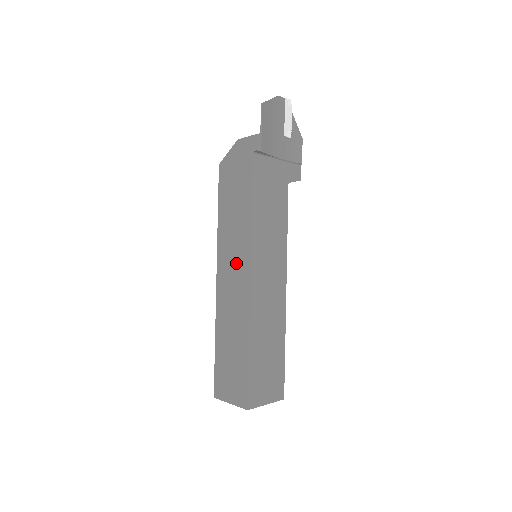
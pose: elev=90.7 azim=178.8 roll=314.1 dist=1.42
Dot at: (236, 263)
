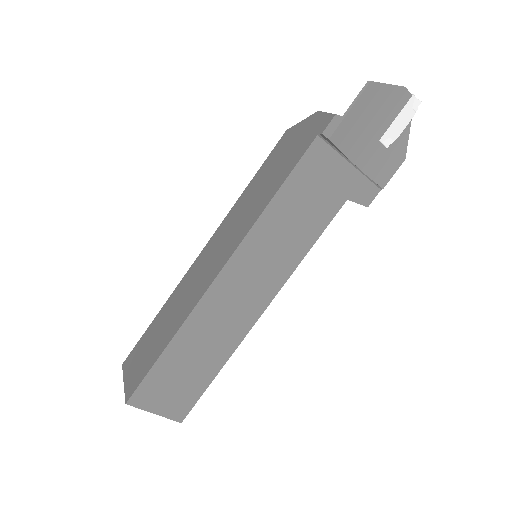
Dot at: (222, 247)
